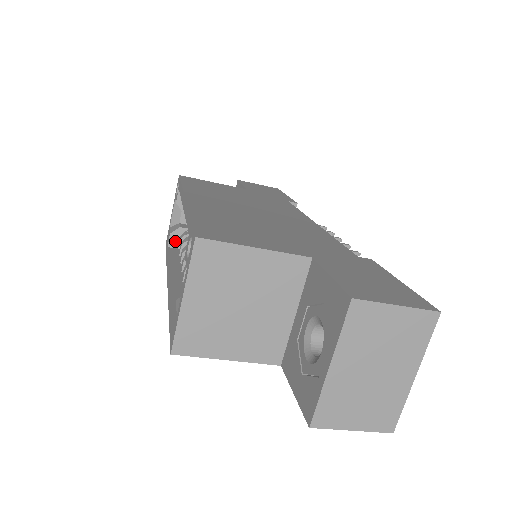
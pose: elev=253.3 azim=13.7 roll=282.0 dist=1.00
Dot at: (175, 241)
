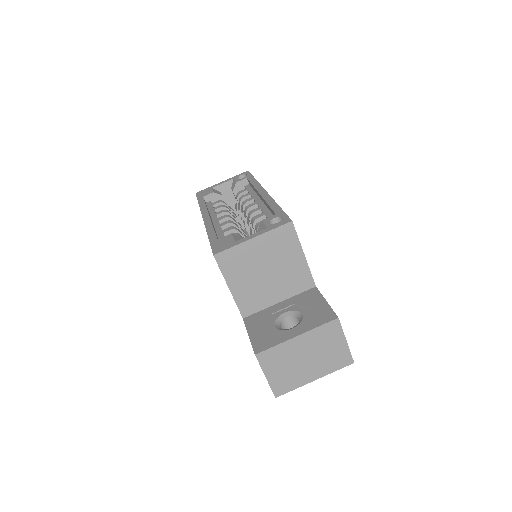
Dot at: (210, 199)
